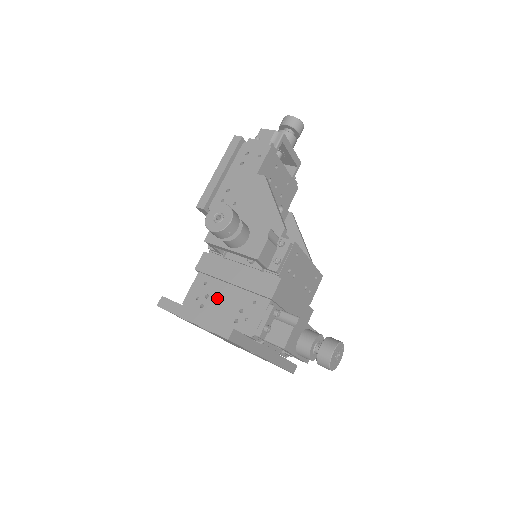
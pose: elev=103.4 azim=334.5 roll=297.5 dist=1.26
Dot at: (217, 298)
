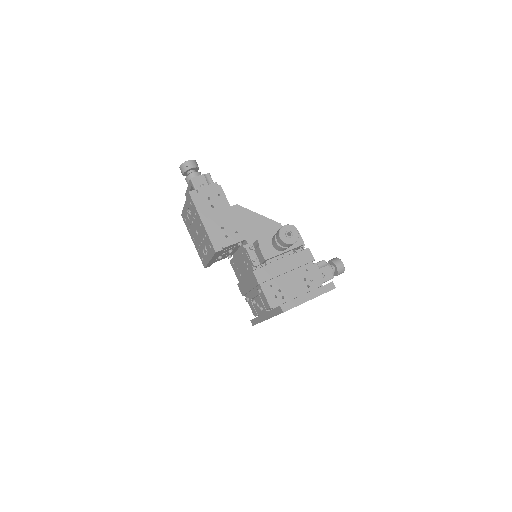
Dot at: (286, 286)
